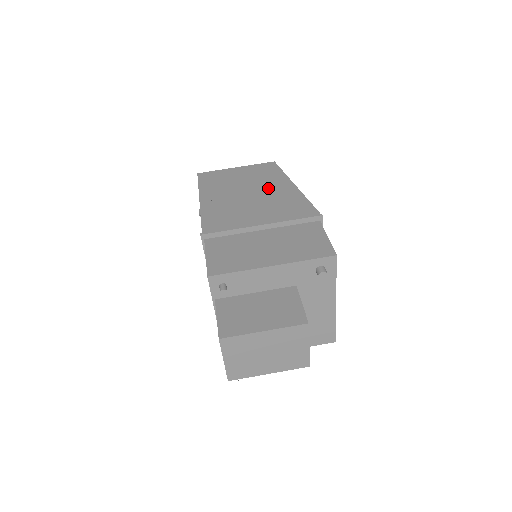
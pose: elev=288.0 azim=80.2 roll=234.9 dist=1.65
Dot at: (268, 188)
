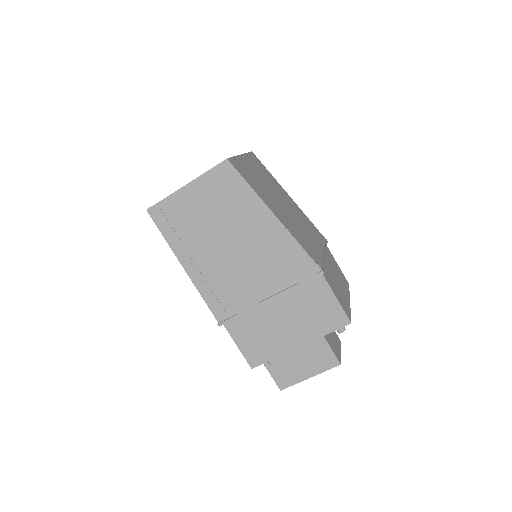
Dot at: (246, 229)
